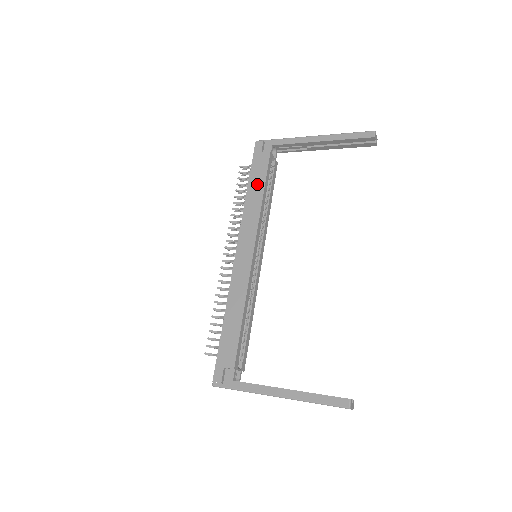
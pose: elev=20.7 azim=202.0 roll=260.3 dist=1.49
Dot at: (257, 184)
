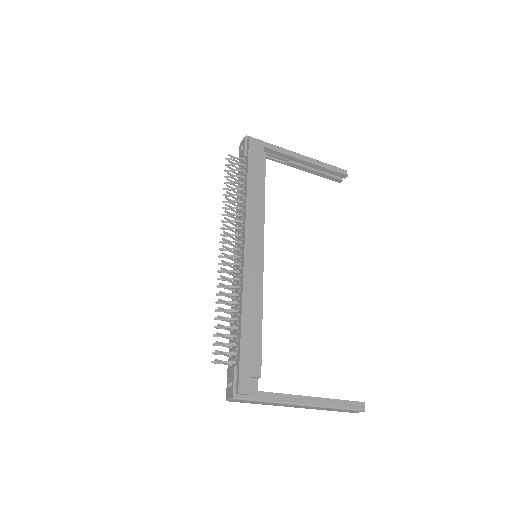
Dot at: (257, 181)
